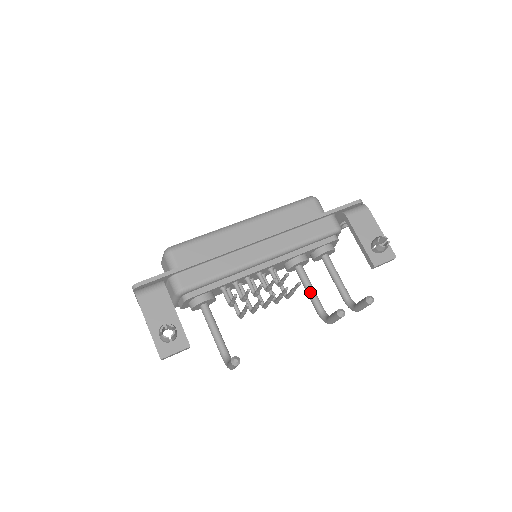
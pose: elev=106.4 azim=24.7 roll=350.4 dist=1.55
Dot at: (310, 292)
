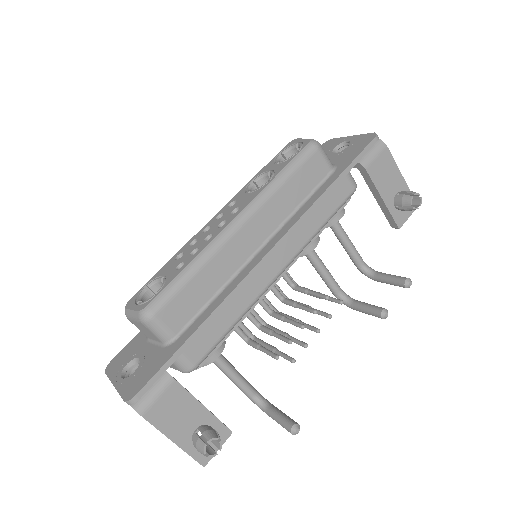
Dot at: (325, 276)
